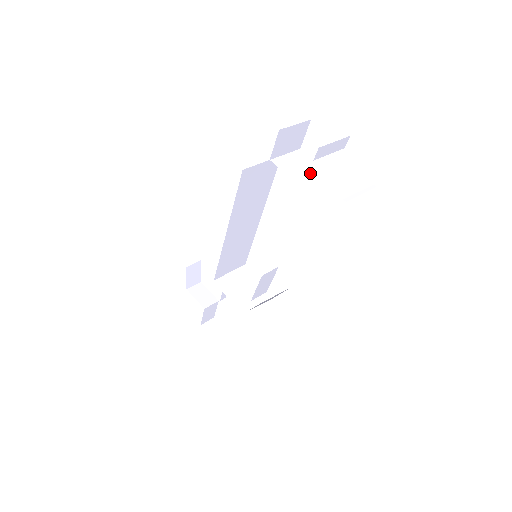
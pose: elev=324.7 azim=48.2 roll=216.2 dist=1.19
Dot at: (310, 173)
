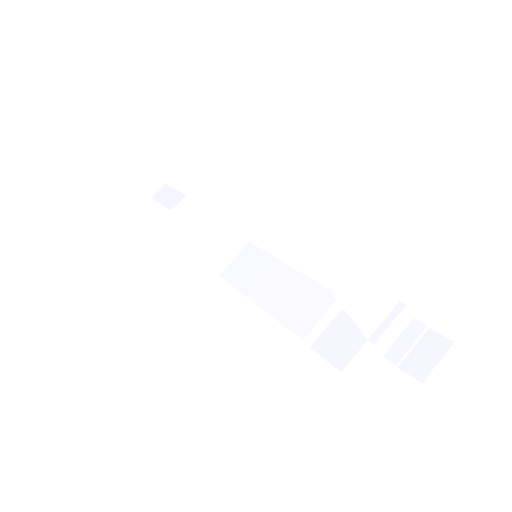
Dot at: (370, 298)
